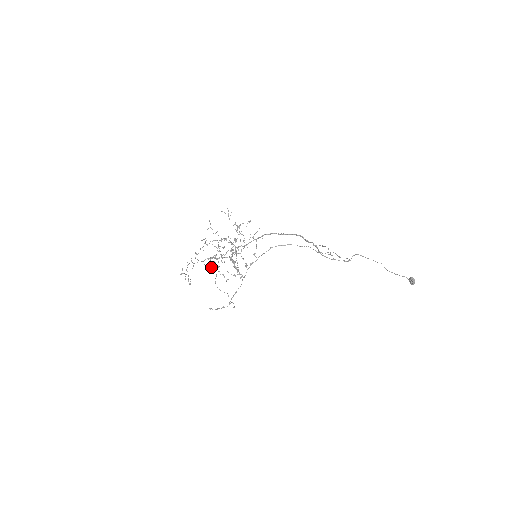
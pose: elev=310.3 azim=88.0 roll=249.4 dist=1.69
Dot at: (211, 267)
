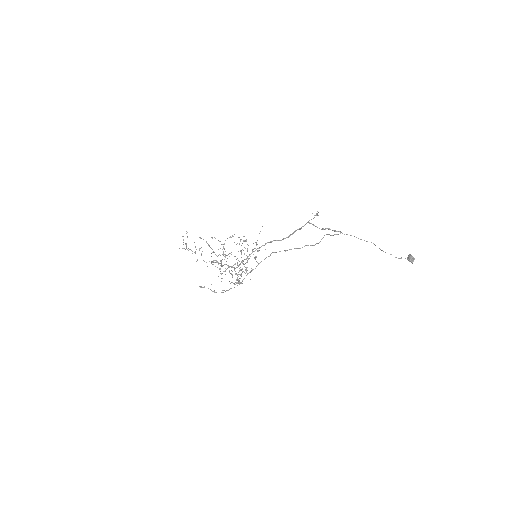
Dot at: (212, 262)
